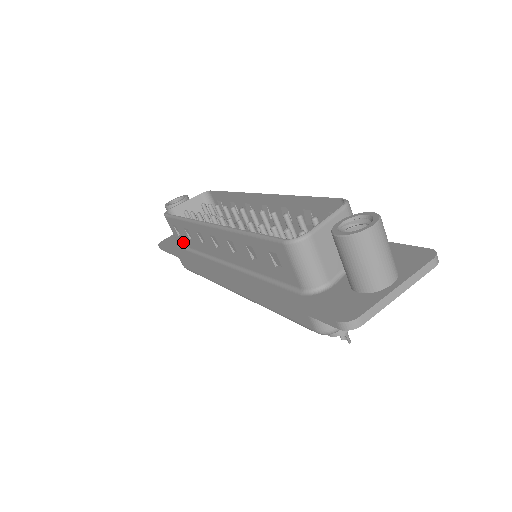
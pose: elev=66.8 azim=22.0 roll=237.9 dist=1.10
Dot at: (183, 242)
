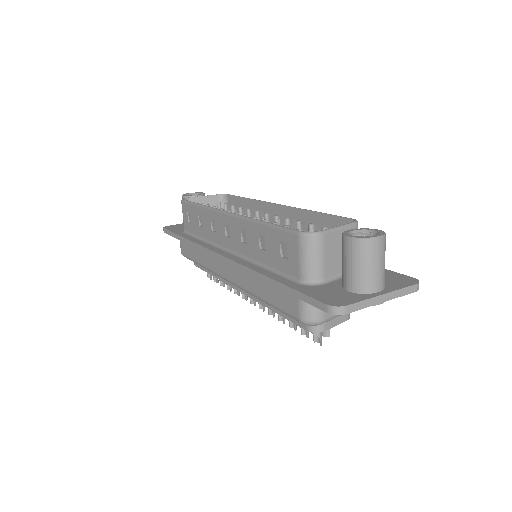
Dot at: (191, 229)
